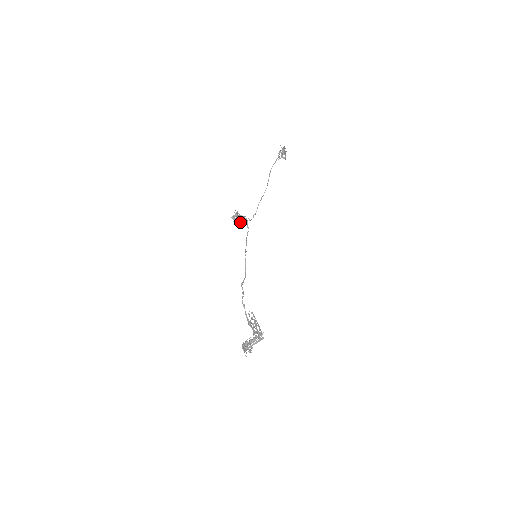
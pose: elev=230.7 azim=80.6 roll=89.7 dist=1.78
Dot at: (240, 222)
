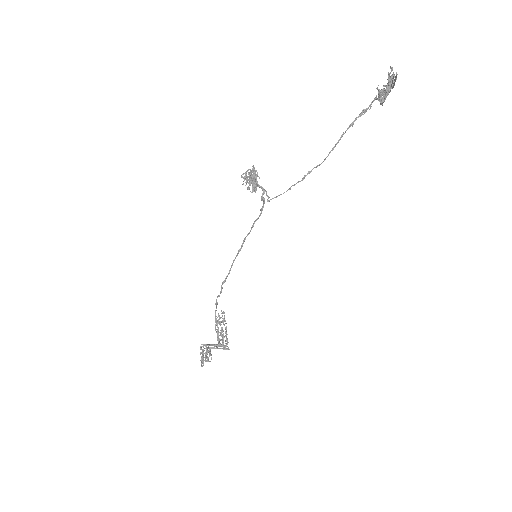
Dot at: (253, 188)
